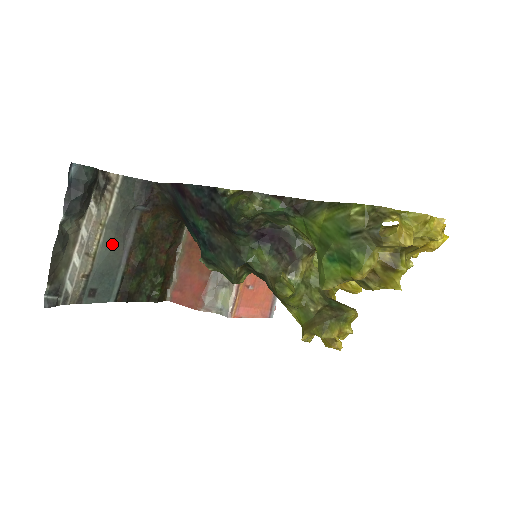
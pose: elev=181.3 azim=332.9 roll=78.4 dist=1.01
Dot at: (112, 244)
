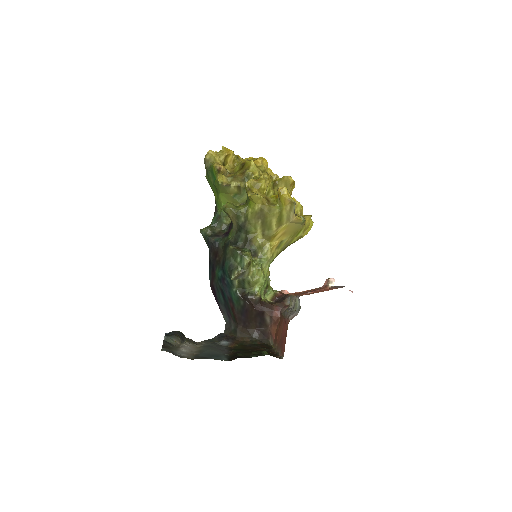
Dot at: (210, 349)
